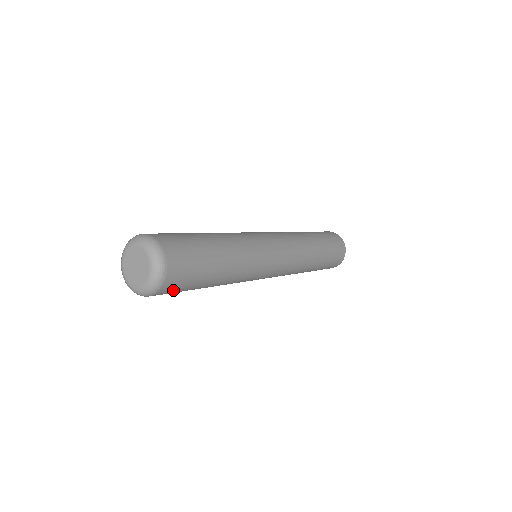
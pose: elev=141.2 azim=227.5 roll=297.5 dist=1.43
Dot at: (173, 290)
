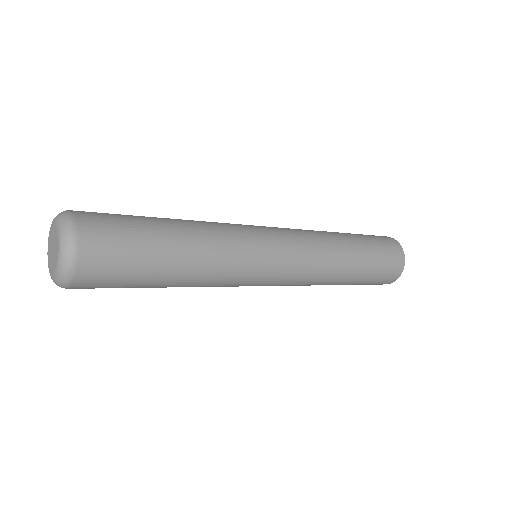
Dot at: occluded
